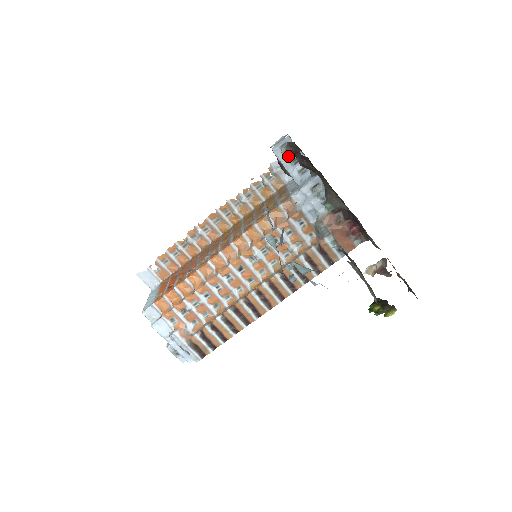
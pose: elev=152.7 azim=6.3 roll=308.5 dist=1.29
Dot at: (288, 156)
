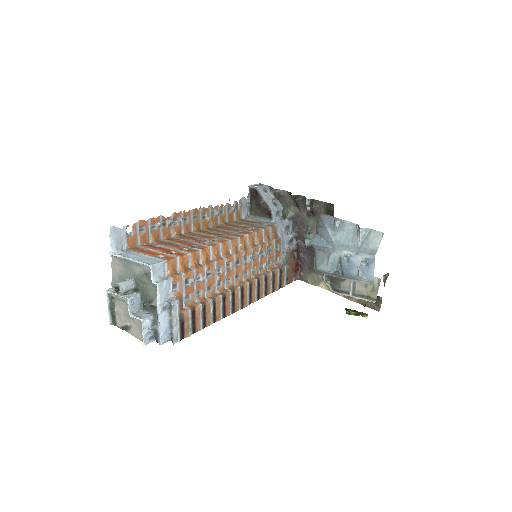
Dot at: occluded
